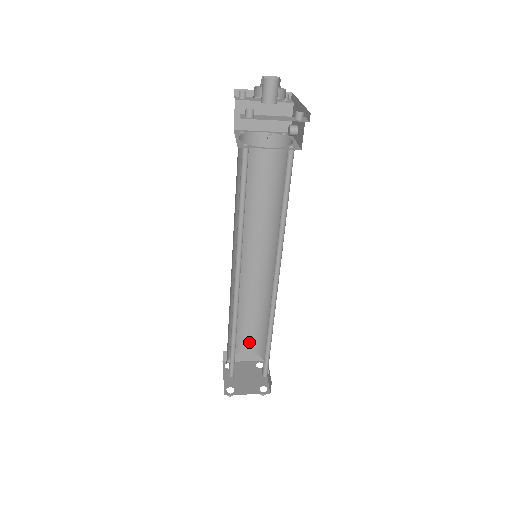
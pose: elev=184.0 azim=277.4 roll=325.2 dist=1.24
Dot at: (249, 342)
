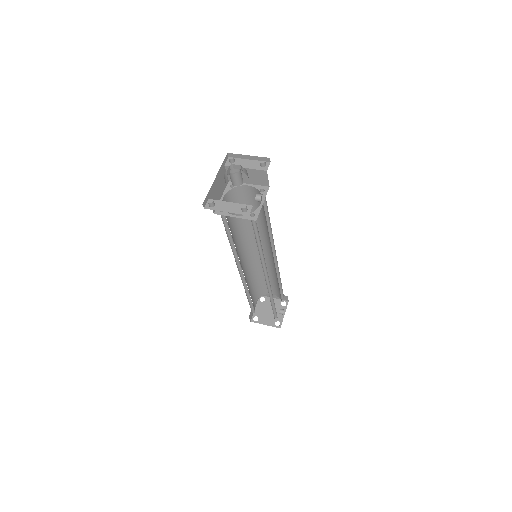
Dot at: (274, 290)
